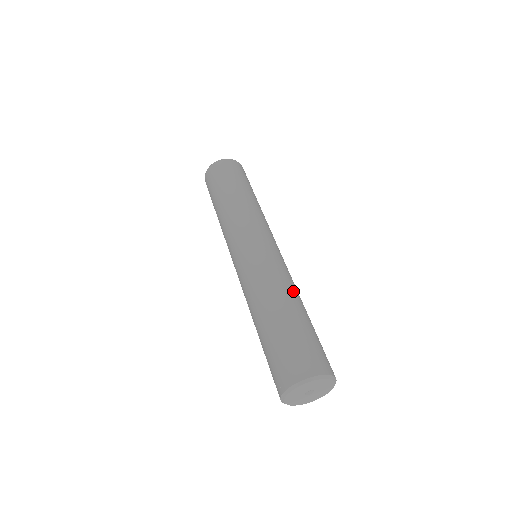
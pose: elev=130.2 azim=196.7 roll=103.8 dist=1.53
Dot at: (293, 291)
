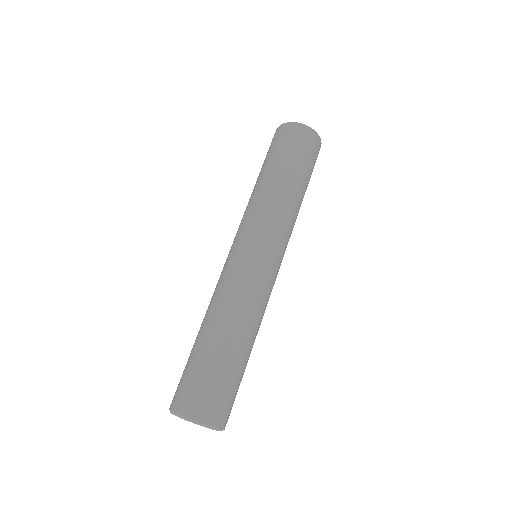
Dot at: (258, 329)
